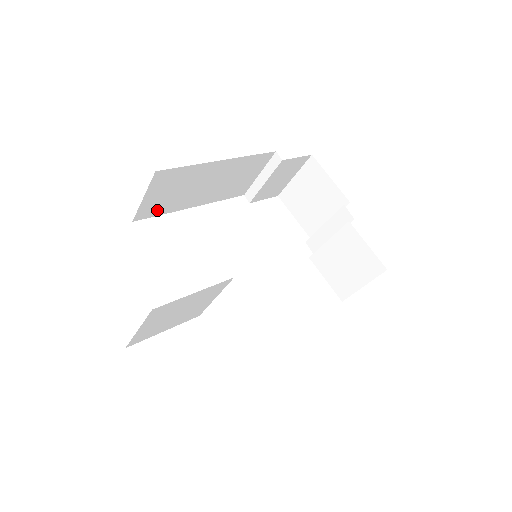
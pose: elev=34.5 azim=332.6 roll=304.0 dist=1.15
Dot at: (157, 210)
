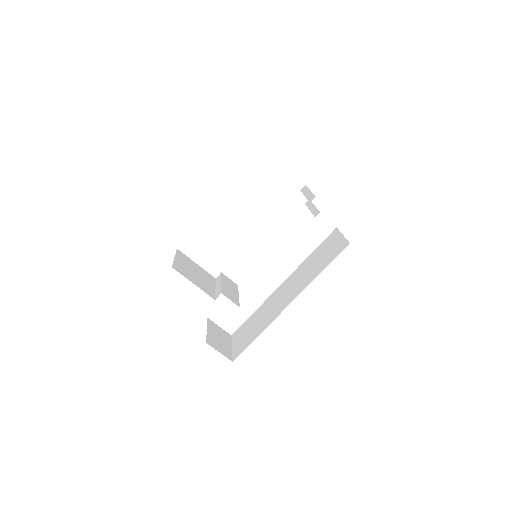
Dot at: occluded
